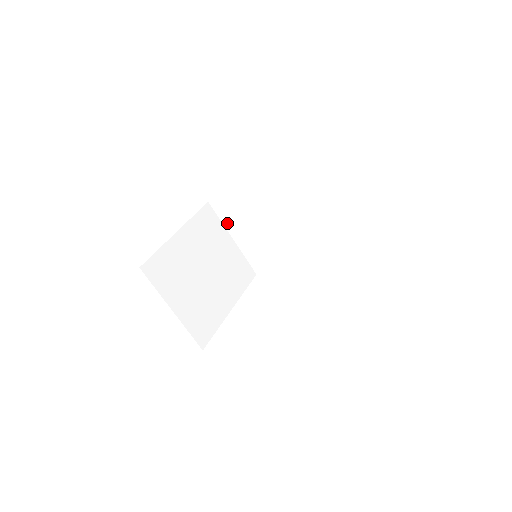
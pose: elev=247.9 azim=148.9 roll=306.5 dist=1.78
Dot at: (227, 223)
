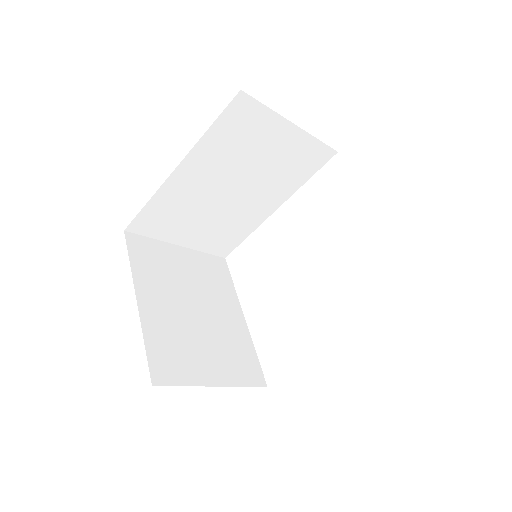
Dot at: (162, 236)
